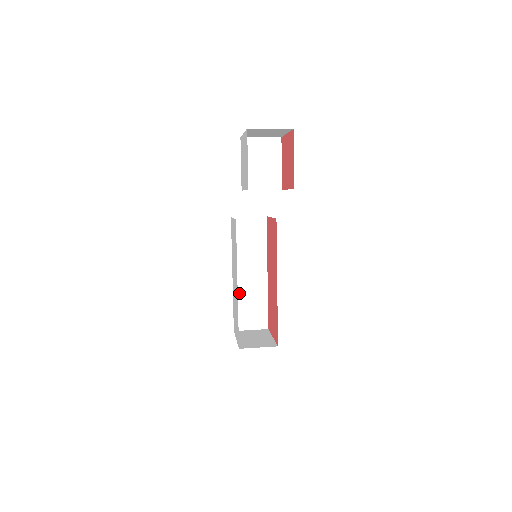
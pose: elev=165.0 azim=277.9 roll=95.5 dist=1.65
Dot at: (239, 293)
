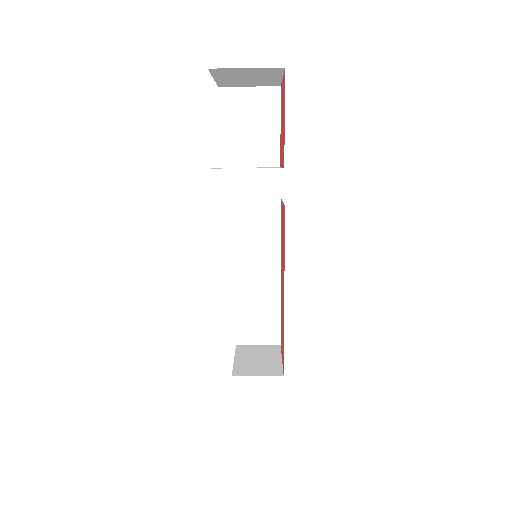
Dot at: (243, 298)
